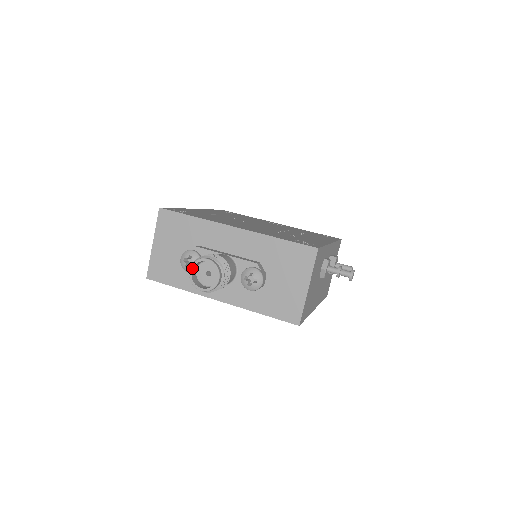
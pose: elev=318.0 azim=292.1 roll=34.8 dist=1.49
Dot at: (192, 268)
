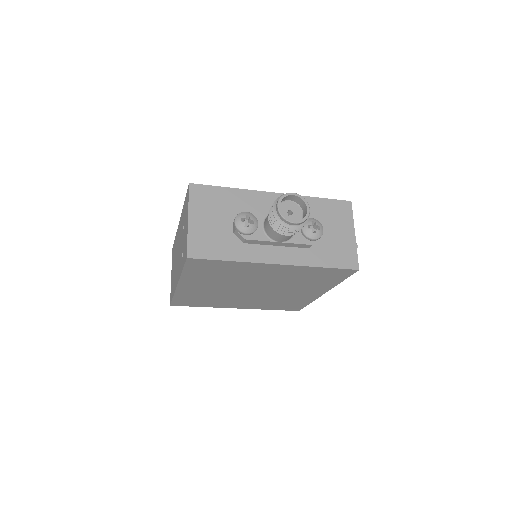
Dot at: (280, 203)
